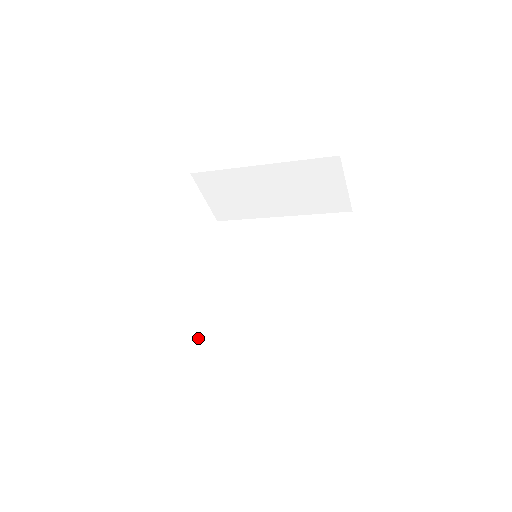
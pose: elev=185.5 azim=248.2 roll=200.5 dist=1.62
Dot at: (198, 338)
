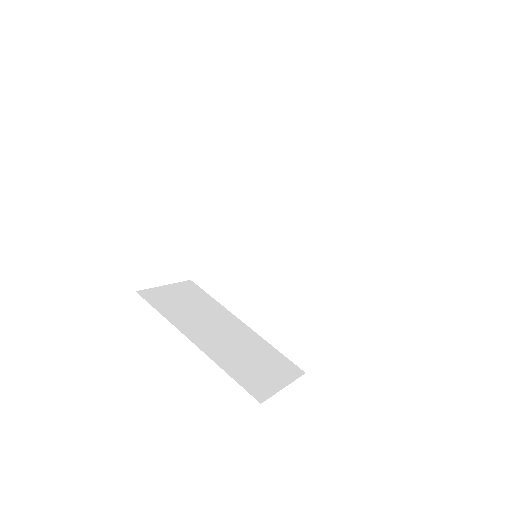
Dot at: (207, 280)
